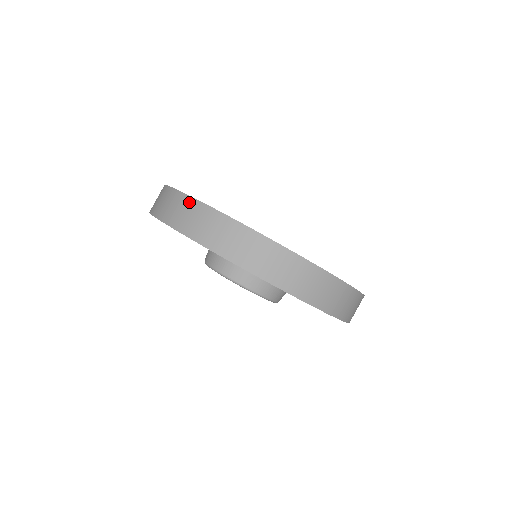
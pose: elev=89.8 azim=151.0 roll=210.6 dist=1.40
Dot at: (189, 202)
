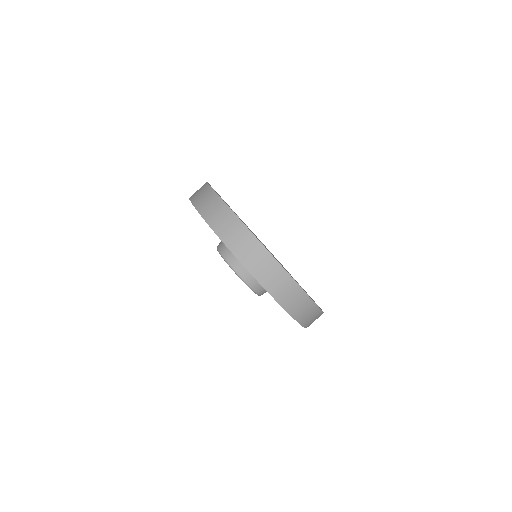
Dot at: (232, 217)
